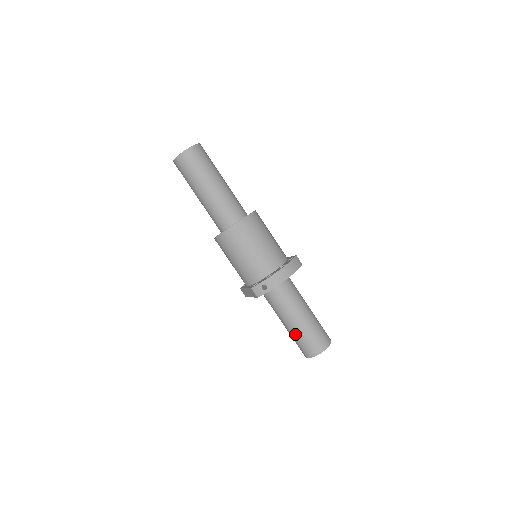
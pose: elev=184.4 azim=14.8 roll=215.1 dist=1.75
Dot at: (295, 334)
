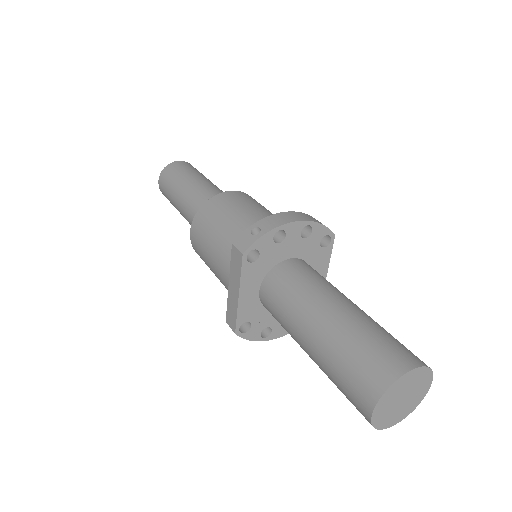
Dot at: (332, 345)
